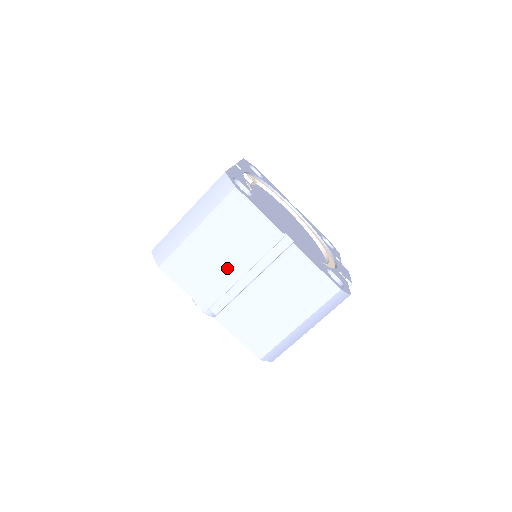
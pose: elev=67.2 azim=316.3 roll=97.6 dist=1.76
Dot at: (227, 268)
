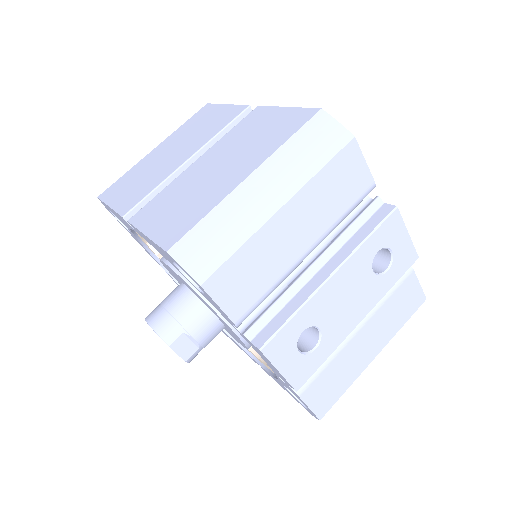
Dot at: (170, 163)
